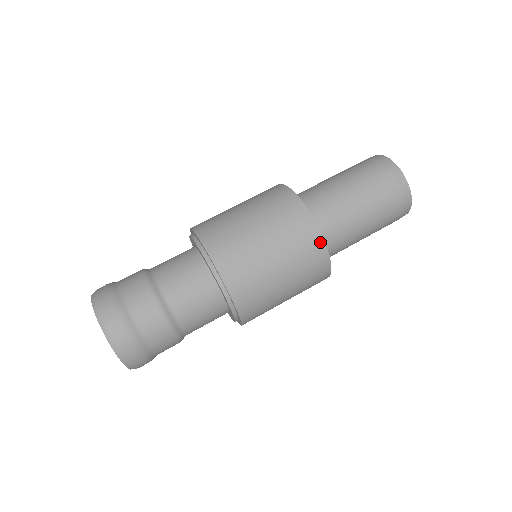
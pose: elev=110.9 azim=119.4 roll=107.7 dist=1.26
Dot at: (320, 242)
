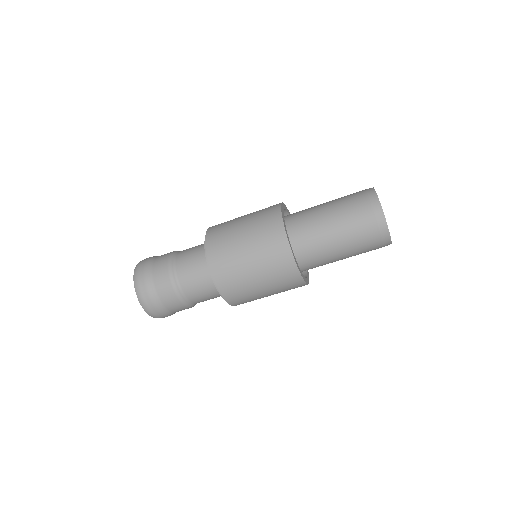
Dot at: (290, 259)
